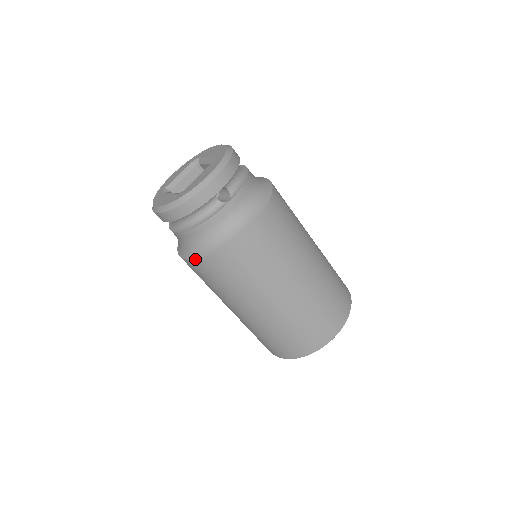
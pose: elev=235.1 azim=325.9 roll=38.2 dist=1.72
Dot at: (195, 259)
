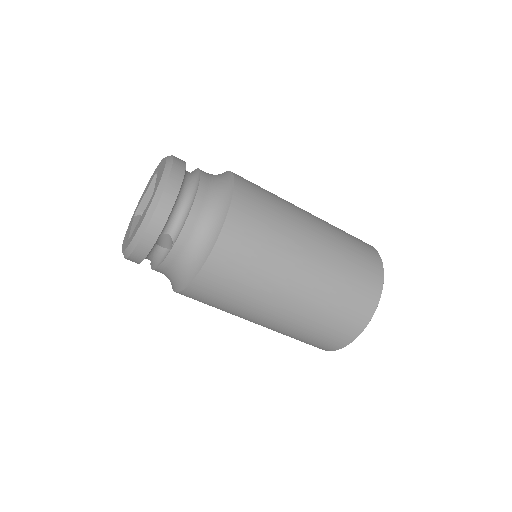
Dot at: occluded
